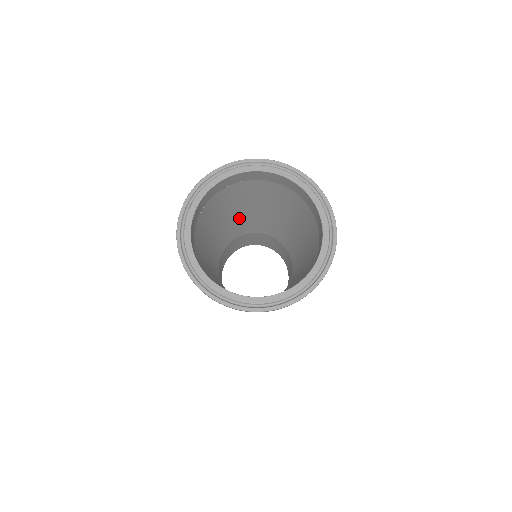
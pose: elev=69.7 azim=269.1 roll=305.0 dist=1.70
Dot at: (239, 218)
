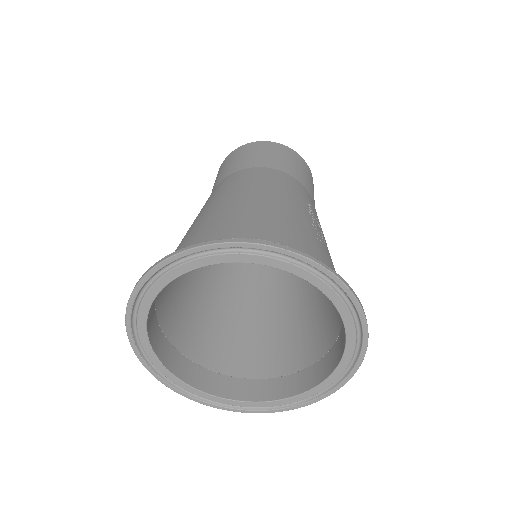
Dot at: occluded
